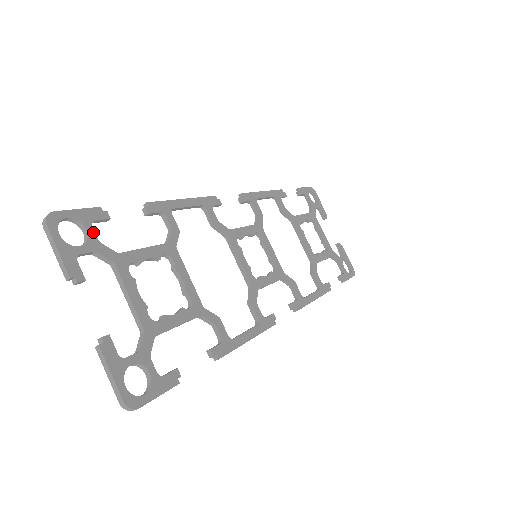
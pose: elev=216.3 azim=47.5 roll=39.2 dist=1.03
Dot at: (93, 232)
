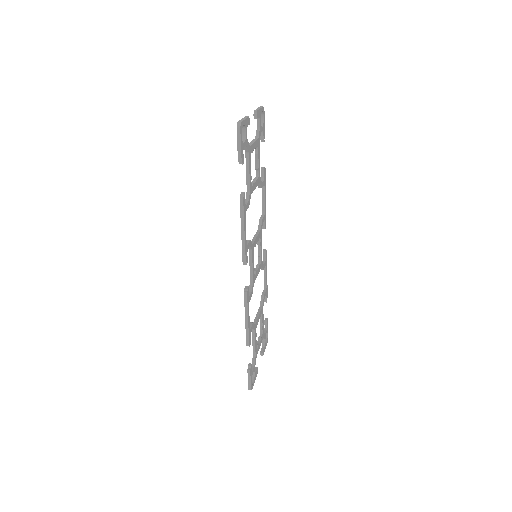
Dot at: (253, 370)
